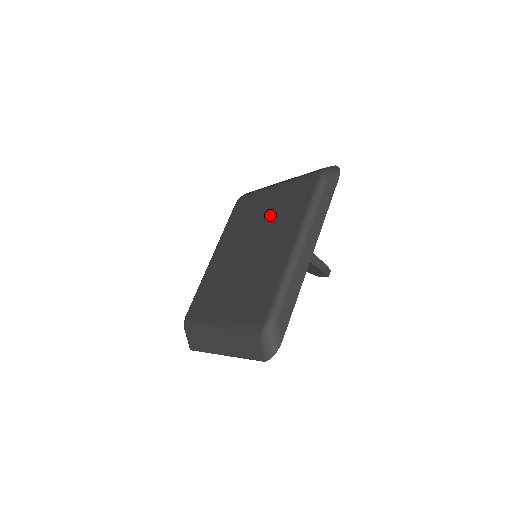
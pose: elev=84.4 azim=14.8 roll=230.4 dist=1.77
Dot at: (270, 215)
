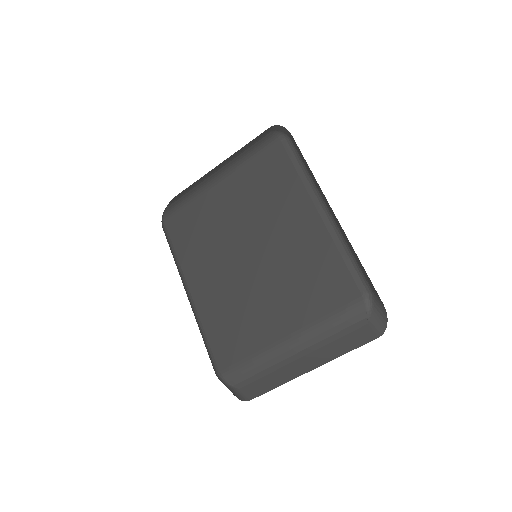
Dot at: (245, 206)
